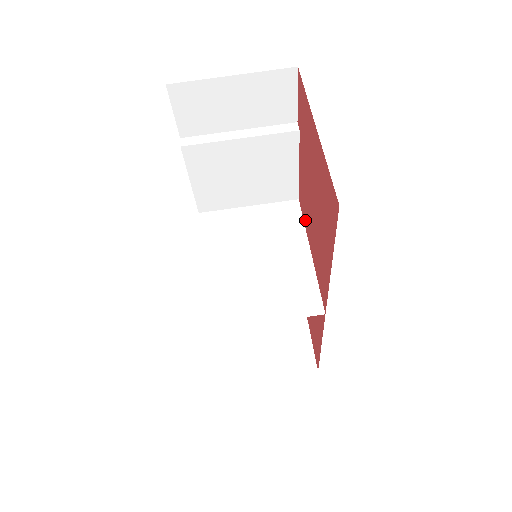
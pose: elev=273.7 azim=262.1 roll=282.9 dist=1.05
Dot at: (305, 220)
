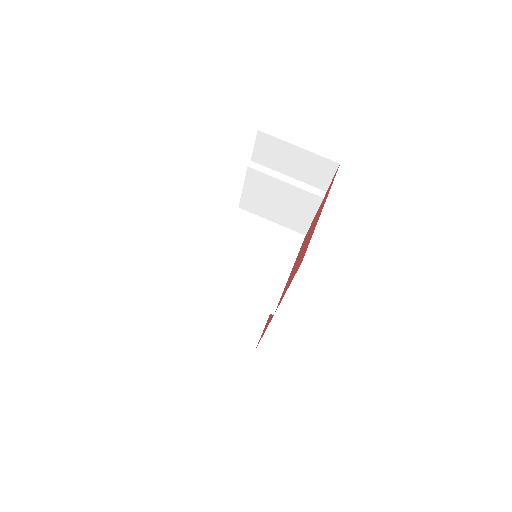
Dot at: occluded
